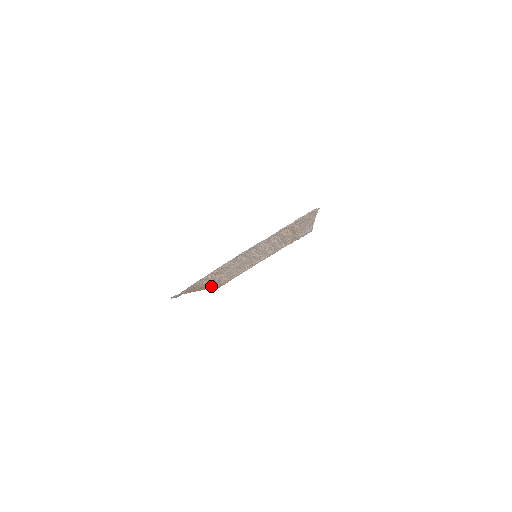
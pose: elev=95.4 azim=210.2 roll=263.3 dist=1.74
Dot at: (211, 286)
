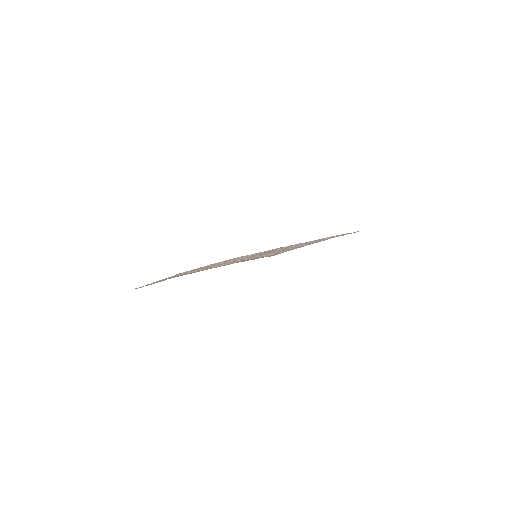
Dot at: (244, 260)
